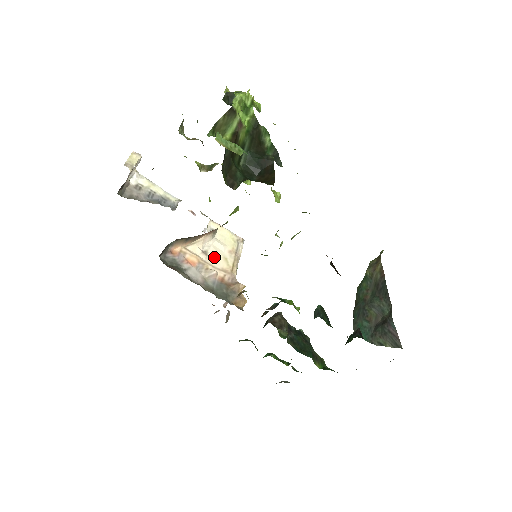
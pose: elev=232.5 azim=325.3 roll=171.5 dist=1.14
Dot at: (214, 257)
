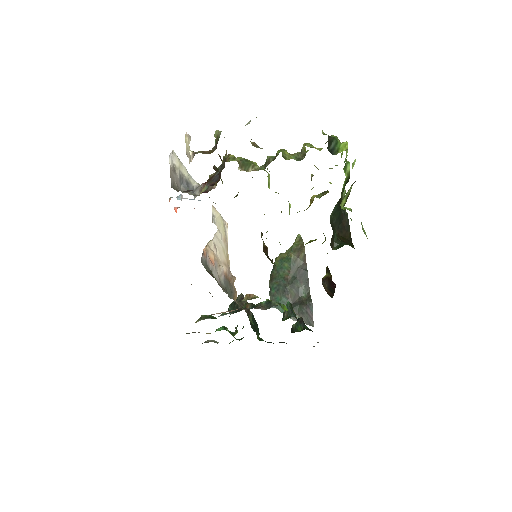
Dot at: (219, 250)
